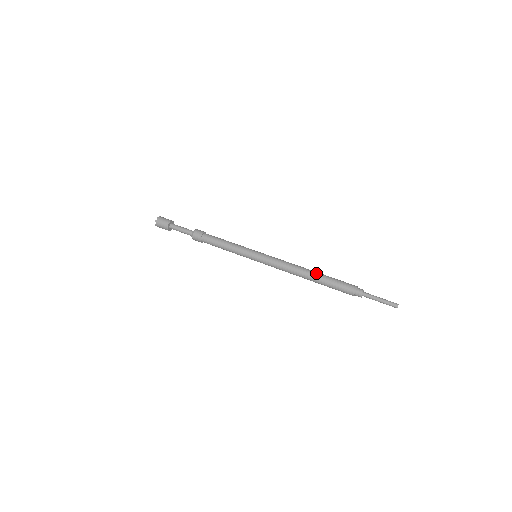
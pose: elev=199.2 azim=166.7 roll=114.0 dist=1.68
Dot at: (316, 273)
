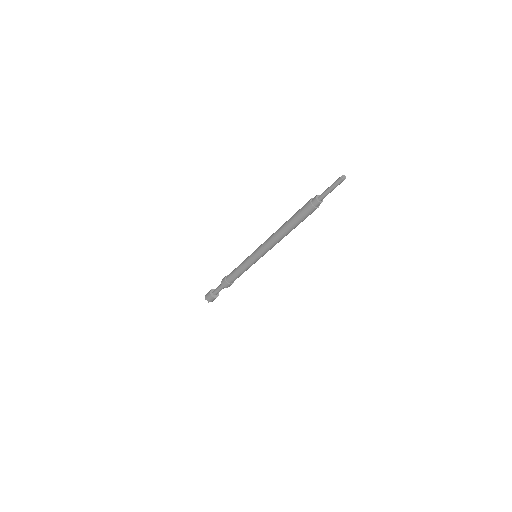
Dot at: (285, 223)
